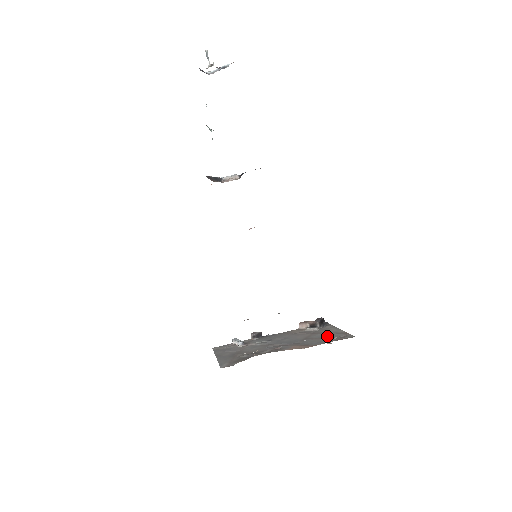
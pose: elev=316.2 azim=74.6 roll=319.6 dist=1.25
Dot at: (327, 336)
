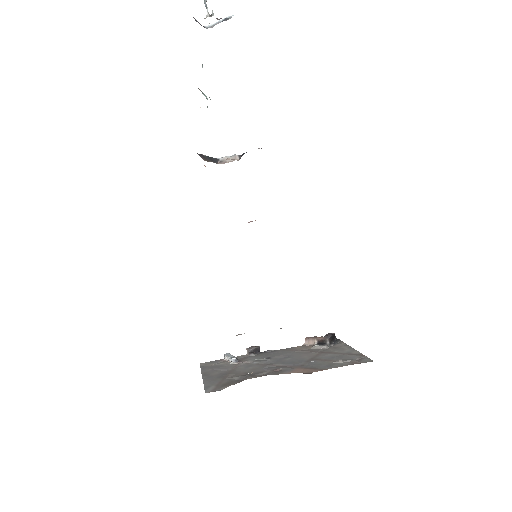
Dot at: (338, 357)
